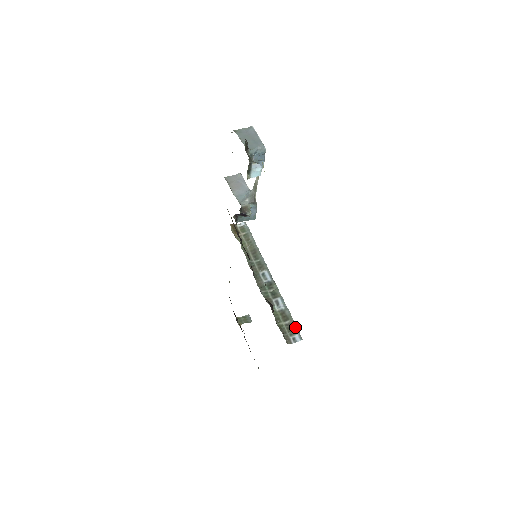
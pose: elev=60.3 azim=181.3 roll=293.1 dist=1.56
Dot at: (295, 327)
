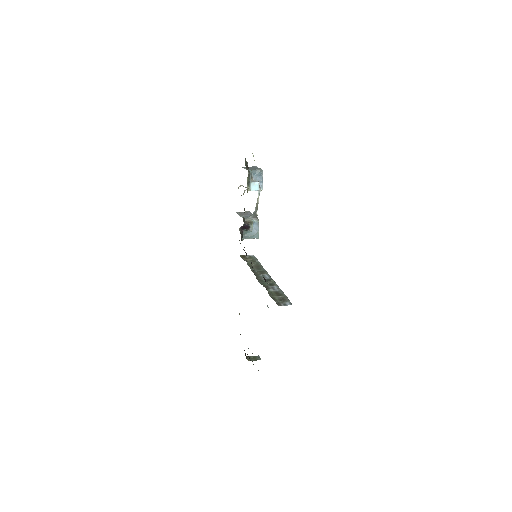
Dot at: (287, 298)
